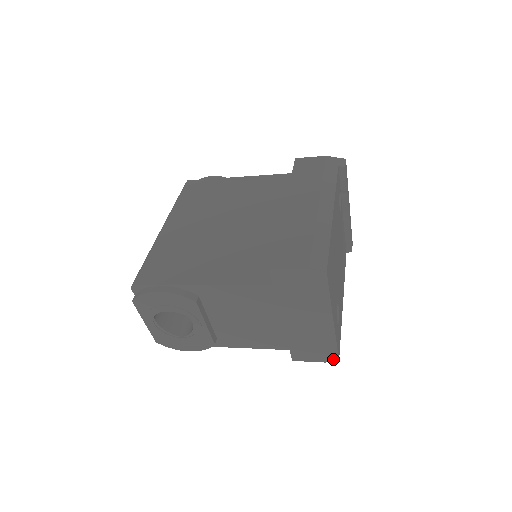
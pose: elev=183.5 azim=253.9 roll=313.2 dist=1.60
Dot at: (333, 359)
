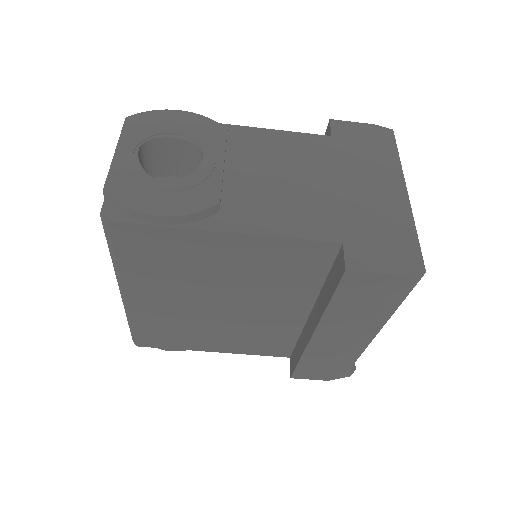
Dot at: (416, 268)
